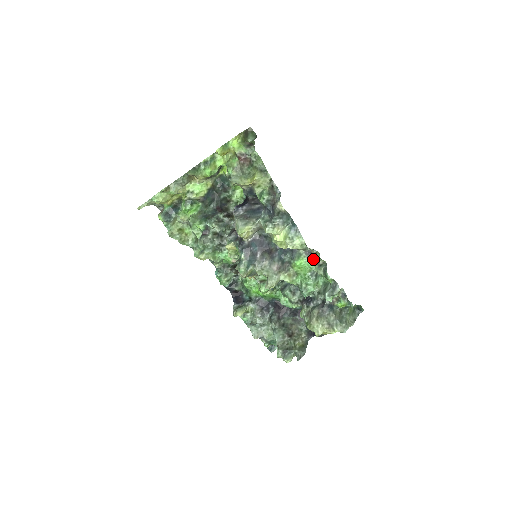
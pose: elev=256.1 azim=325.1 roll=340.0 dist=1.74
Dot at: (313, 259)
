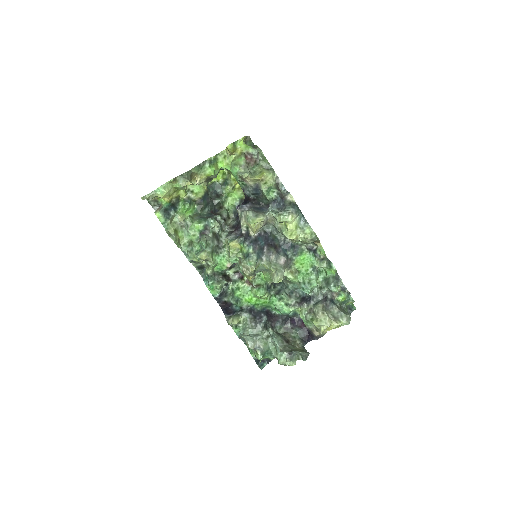
Dot at: (314, 255)
